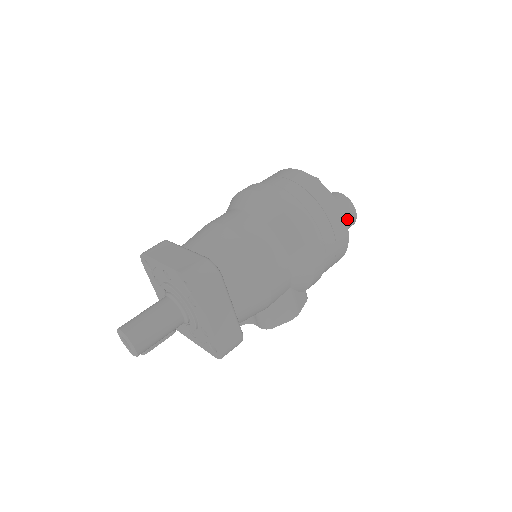
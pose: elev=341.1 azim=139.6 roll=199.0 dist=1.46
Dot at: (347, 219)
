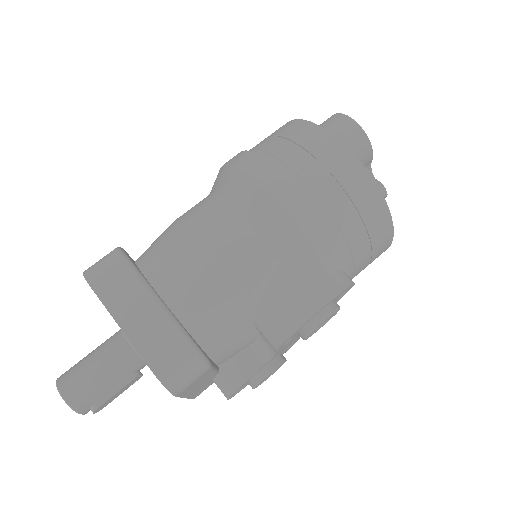
Dot at: (338, 134)
